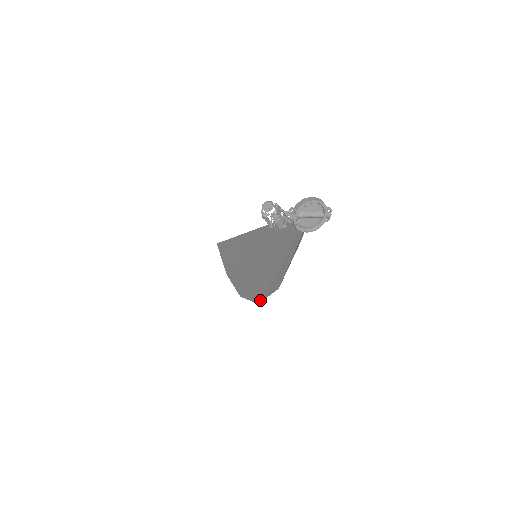
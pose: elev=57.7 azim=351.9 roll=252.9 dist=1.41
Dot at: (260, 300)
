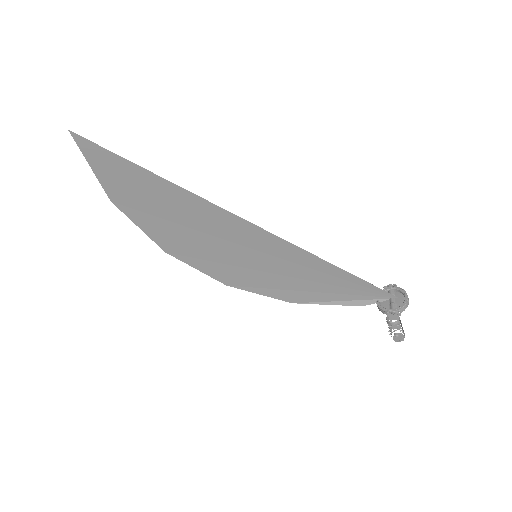
Dot at: (236, 287)
